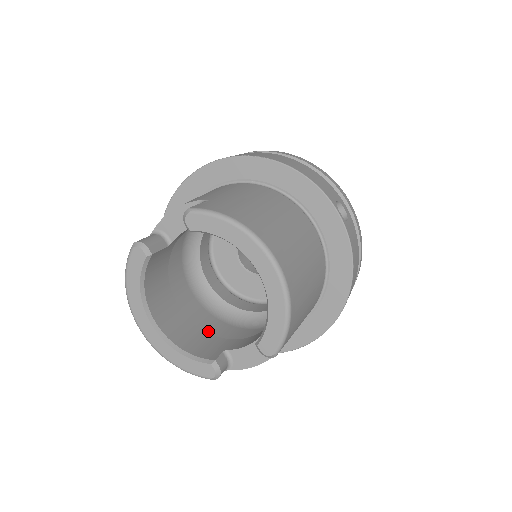
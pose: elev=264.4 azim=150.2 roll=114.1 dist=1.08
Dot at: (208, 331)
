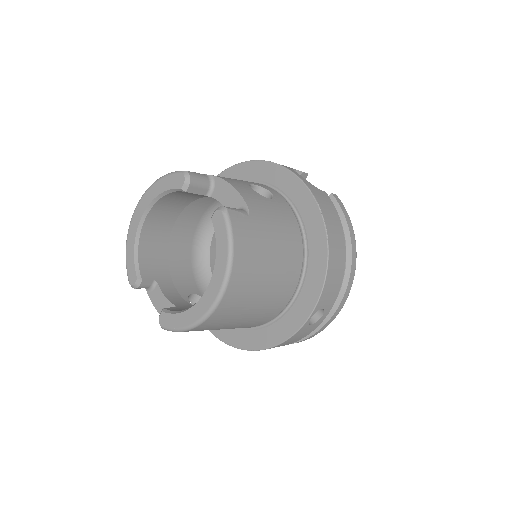
Dot at: (174, 252)
